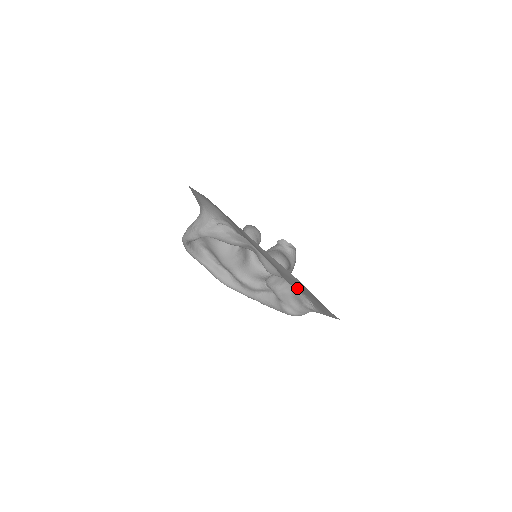
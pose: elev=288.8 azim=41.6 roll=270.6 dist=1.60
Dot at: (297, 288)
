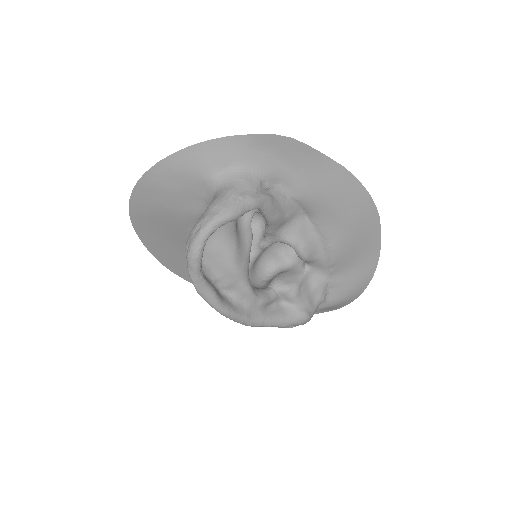
Dot at: (337, 263)
